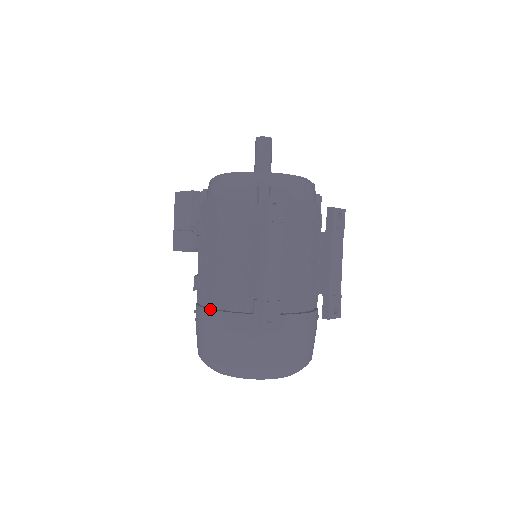
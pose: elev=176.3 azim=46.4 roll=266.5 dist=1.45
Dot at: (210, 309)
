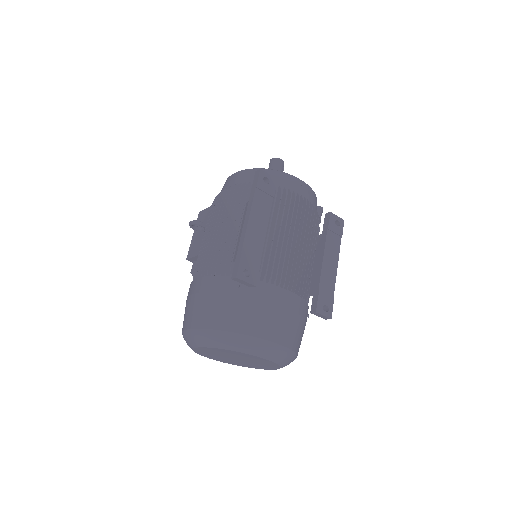
Dot at: occluded
